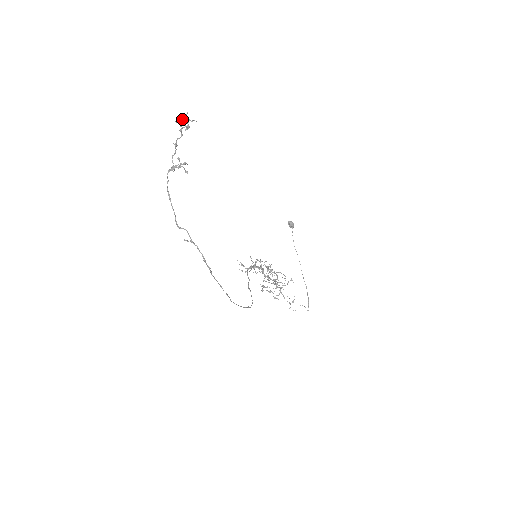
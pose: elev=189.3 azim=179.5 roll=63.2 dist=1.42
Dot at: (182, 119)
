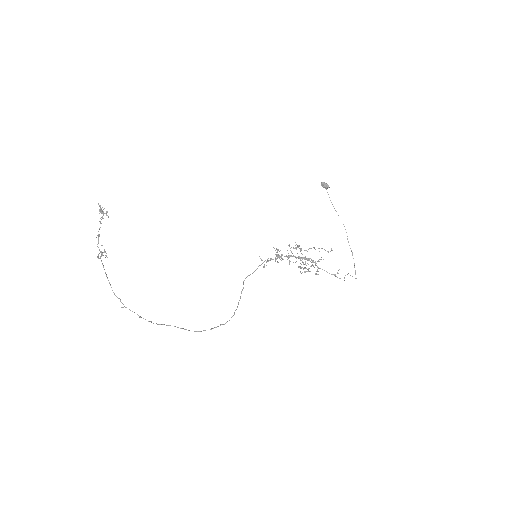
Dot at: (100, 209)
